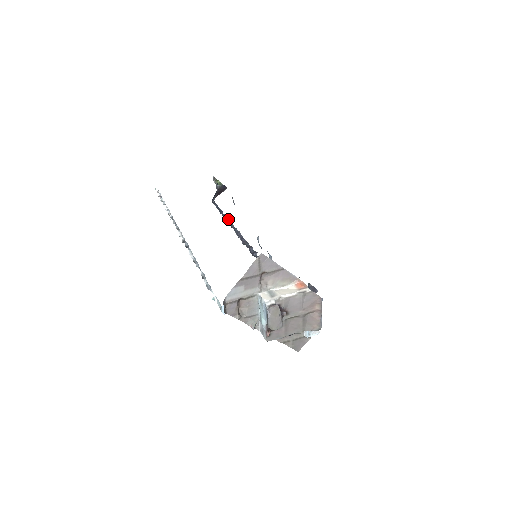
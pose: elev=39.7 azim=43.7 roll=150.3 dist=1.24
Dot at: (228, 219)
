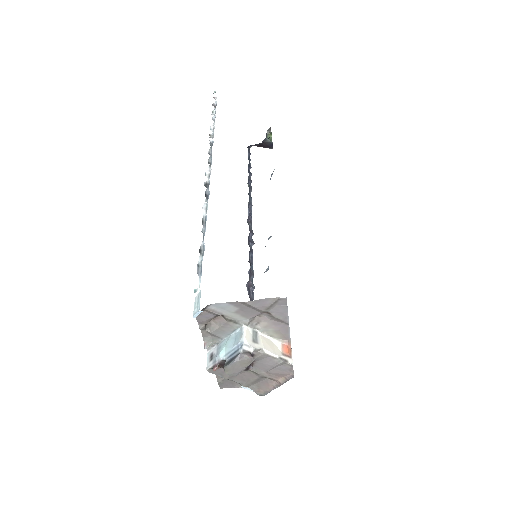
Dot at: (251, 181)
